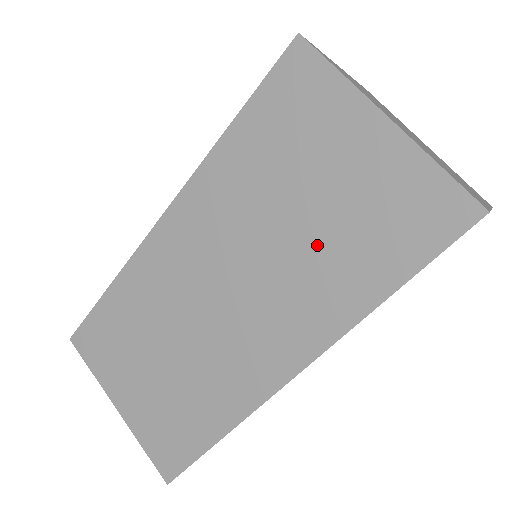
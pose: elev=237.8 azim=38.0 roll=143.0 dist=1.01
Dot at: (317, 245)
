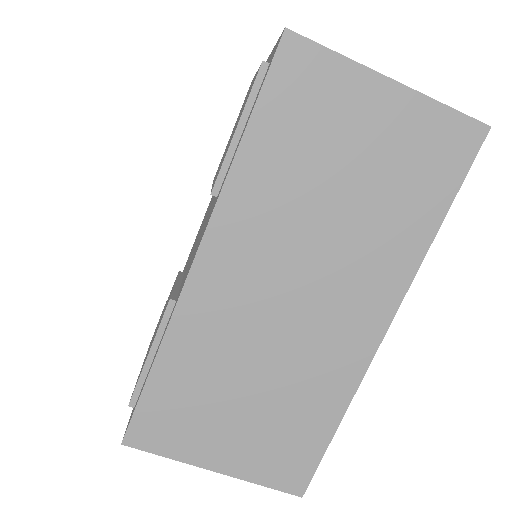
Dot at: (370, 210)
